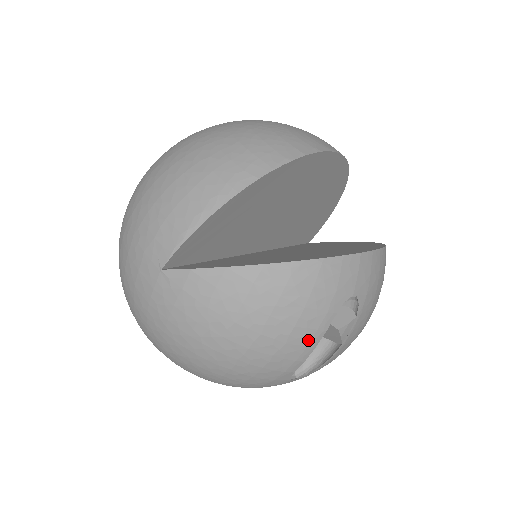
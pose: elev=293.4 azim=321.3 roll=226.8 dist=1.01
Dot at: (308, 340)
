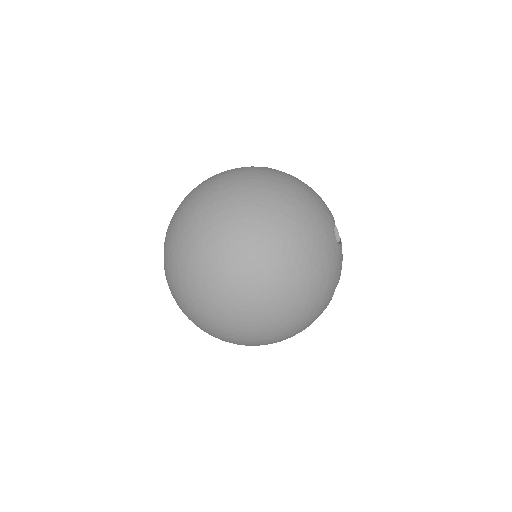
Dot at: occluded
